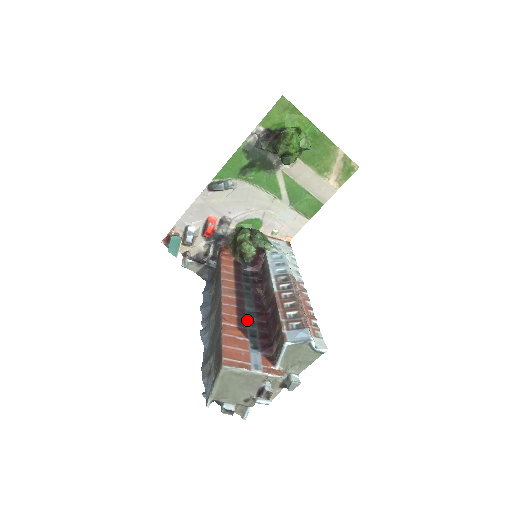
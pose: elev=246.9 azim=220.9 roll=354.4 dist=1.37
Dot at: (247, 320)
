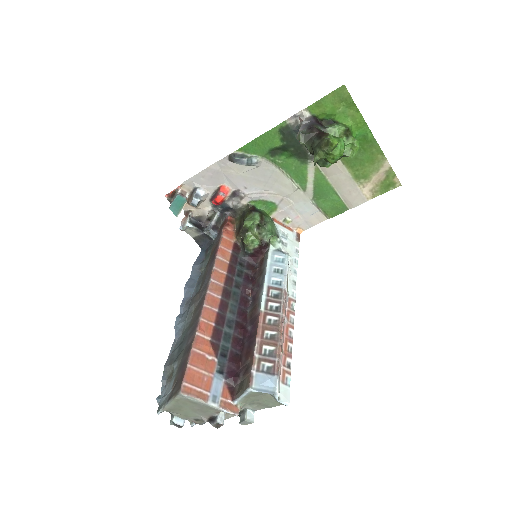
Dot at: (224, 332)
